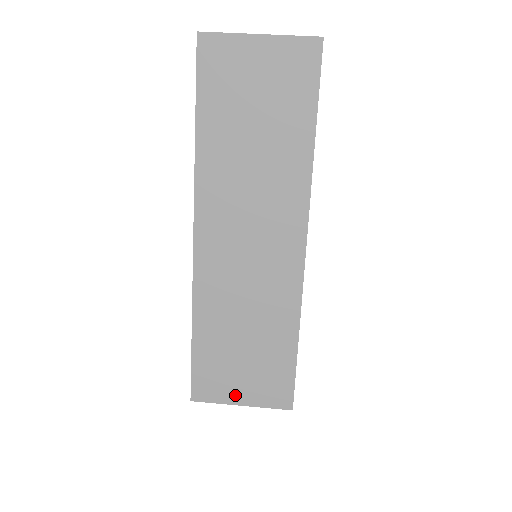
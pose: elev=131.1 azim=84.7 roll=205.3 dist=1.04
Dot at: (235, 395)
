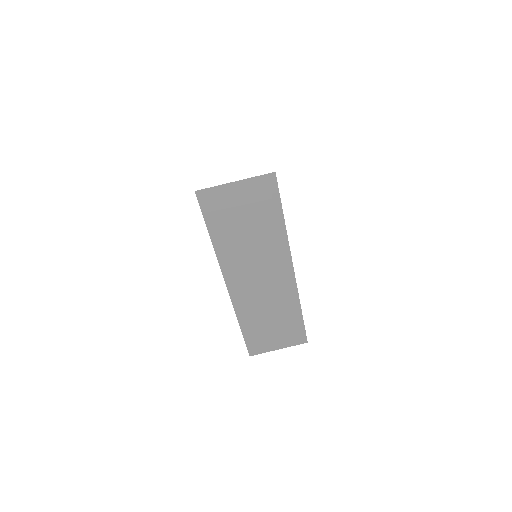
Dot at: (274, 346)
